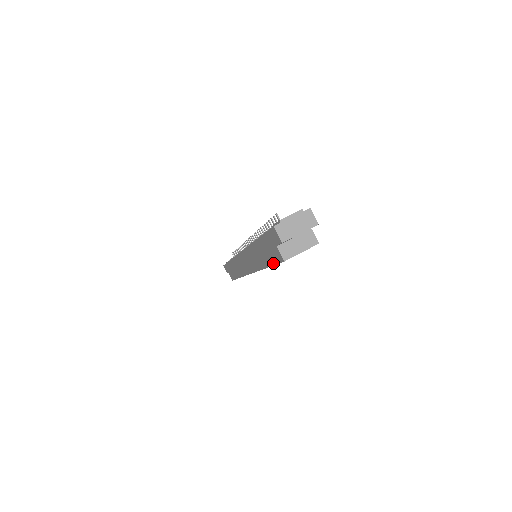
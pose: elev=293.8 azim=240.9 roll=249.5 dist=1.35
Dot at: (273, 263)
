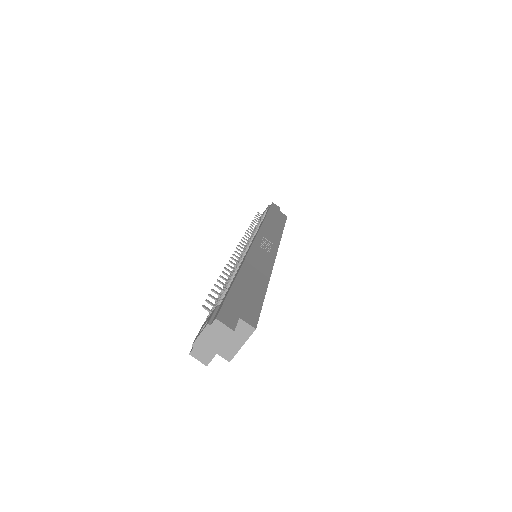
Dot at: occluded
